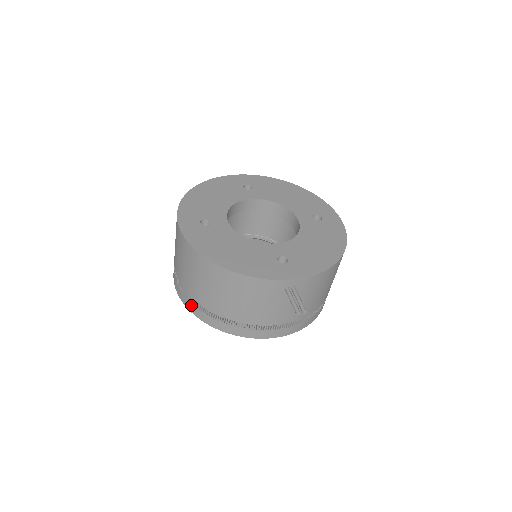
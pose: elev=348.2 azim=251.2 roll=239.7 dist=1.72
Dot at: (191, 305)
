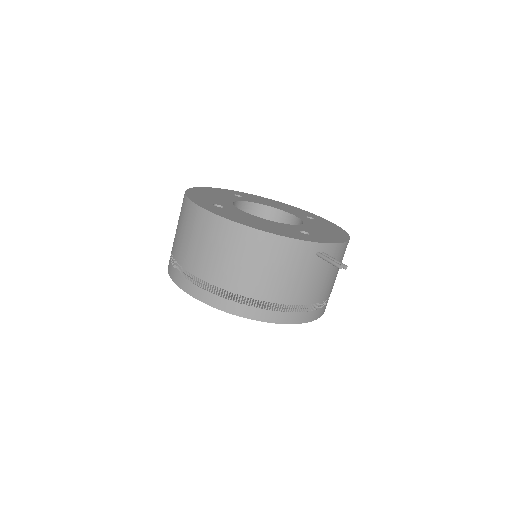
Dot at: (206, 293)
